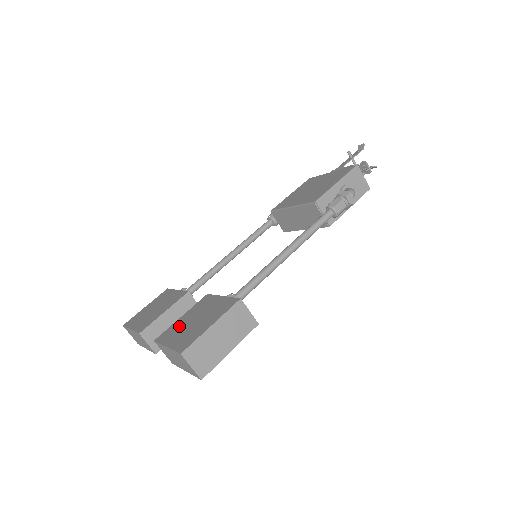
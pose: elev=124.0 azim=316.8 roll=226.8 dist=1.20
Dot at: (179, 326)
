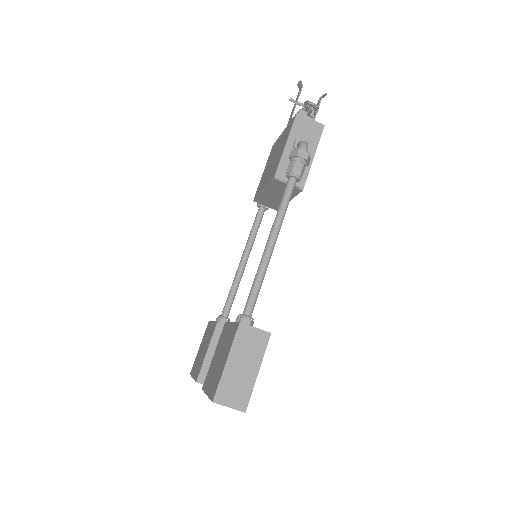
Dot at: (212, 368)
